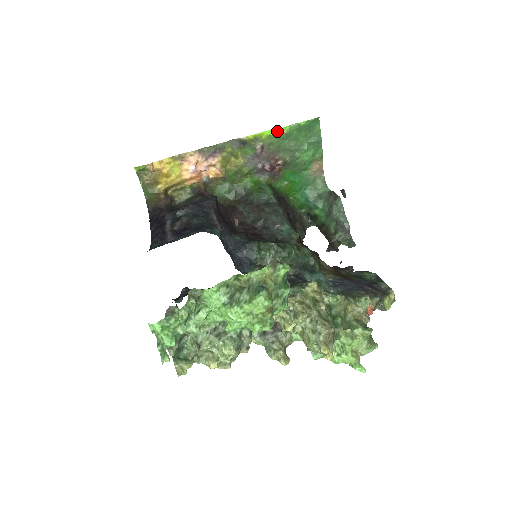
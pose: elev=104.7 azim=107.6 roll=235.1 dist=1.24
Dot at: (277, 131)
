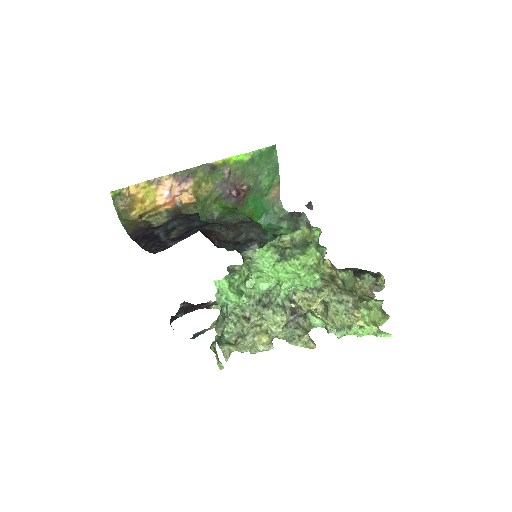
Dot at: (242, 157)
